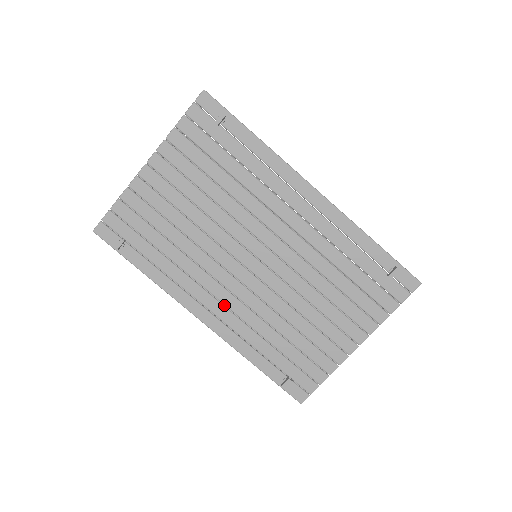
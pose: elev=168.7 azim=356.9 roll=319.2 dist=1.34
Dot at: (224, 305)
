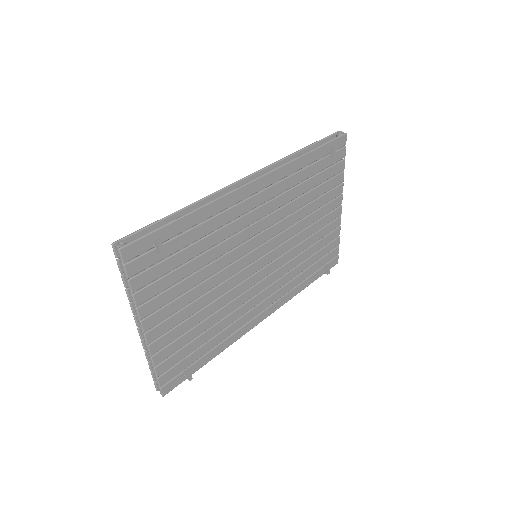
Dot at: occluded
